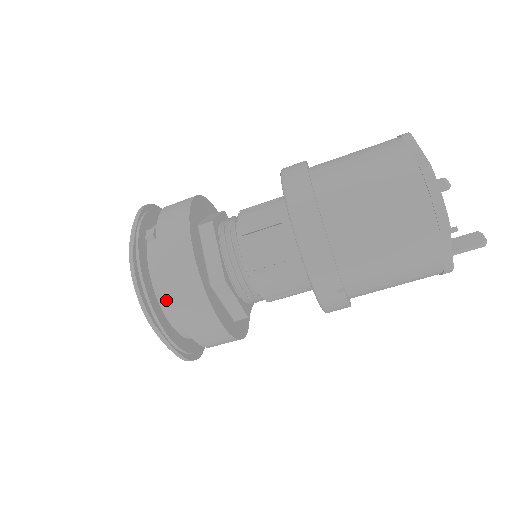
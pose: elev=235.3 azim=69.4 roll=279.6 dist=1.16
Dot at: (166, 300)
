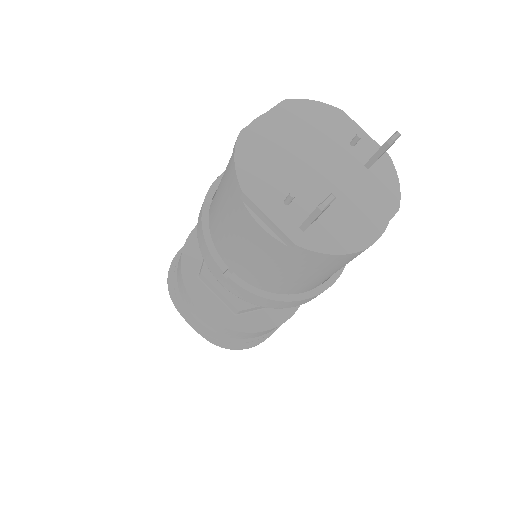
Dot at: occluded
